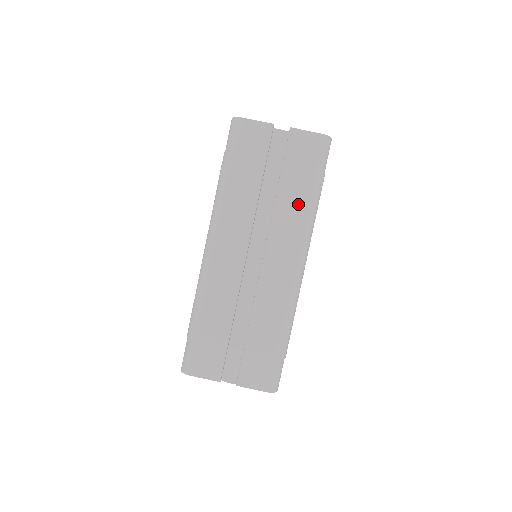
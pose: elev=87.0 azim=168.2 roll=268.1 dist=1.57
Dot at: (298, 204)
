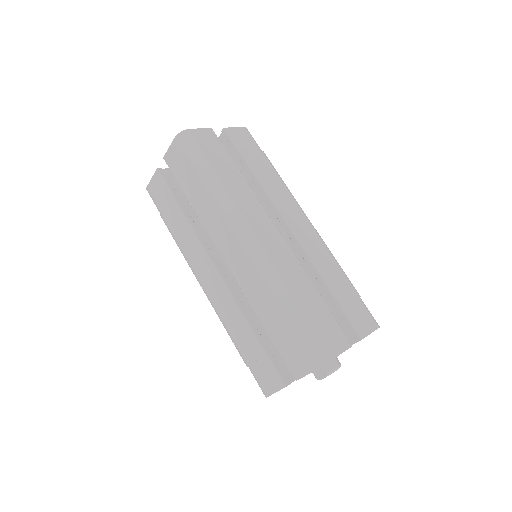
Dot at: (205, 199)
